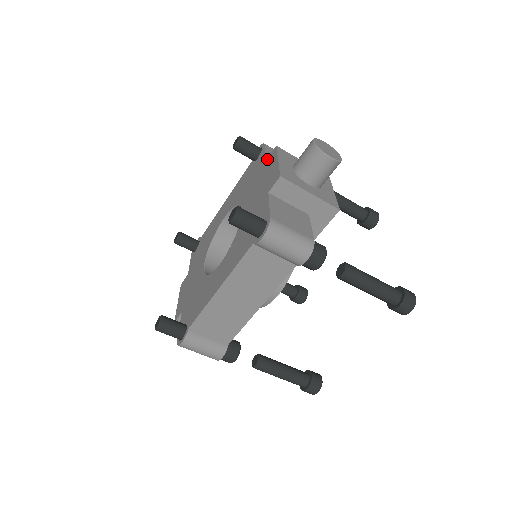
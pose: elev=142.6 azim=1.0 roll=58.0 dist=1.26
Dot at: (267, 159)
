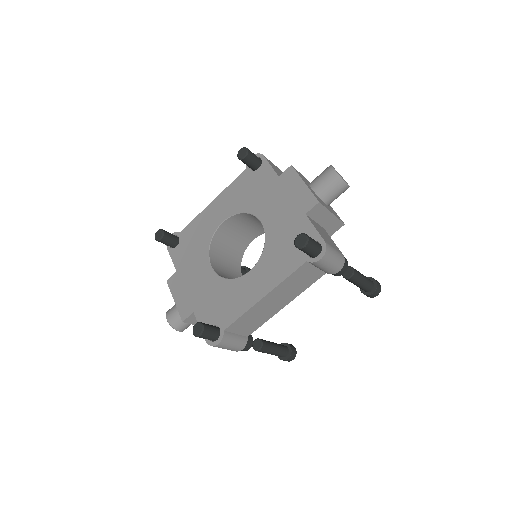
Dot at: (281, 176)
